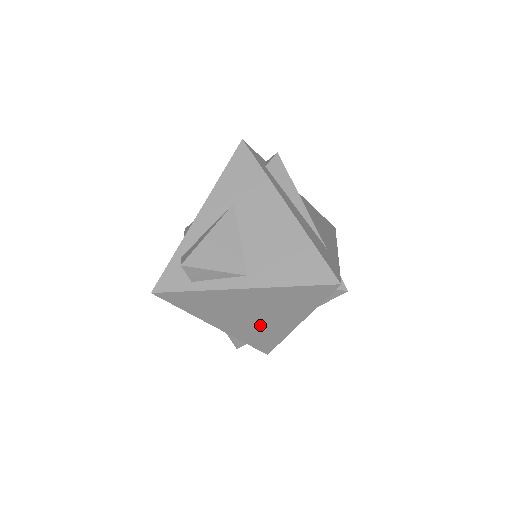
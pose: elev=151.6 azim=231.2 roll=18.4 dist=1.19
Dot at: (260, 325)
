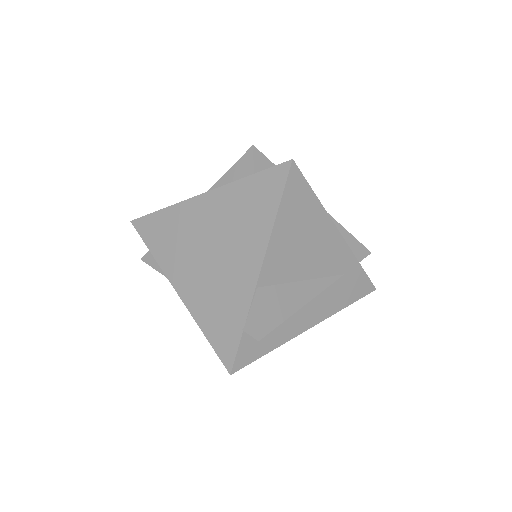
Dot at: occluded
